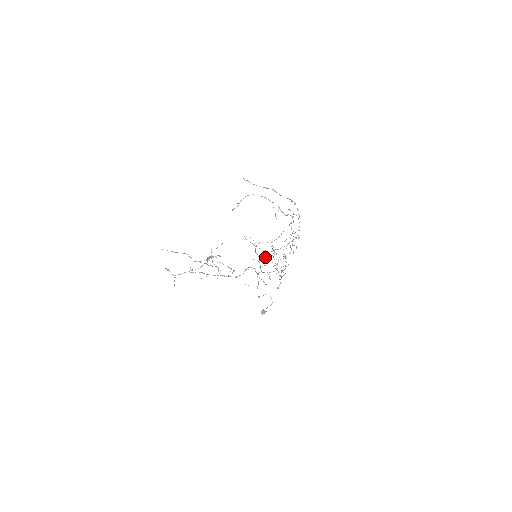
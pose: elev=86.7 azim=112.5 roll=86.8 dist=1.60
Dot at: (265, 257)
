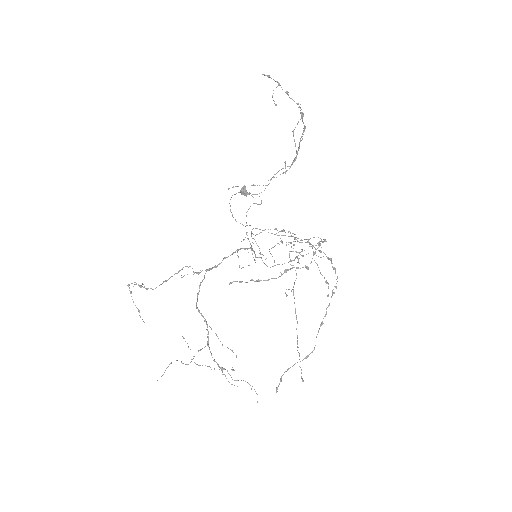
Dot at: occluded
